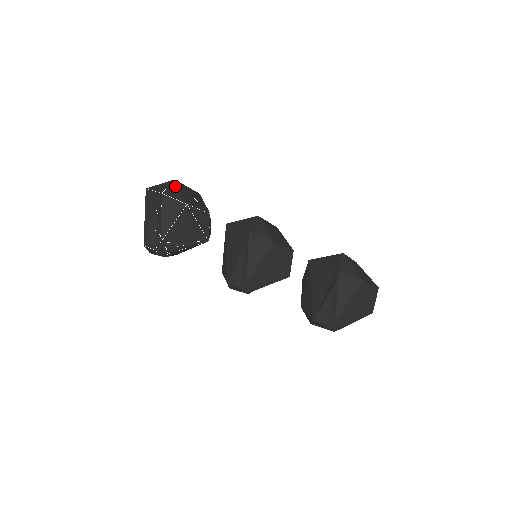
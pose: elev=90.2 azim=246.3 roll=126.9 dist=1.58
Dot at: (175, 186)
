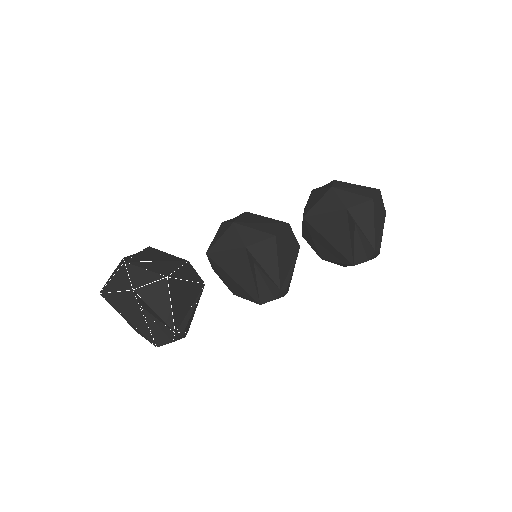
Dot at: (134, 269)
